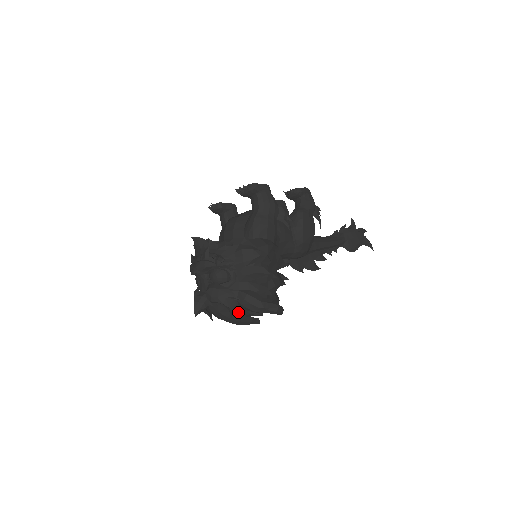
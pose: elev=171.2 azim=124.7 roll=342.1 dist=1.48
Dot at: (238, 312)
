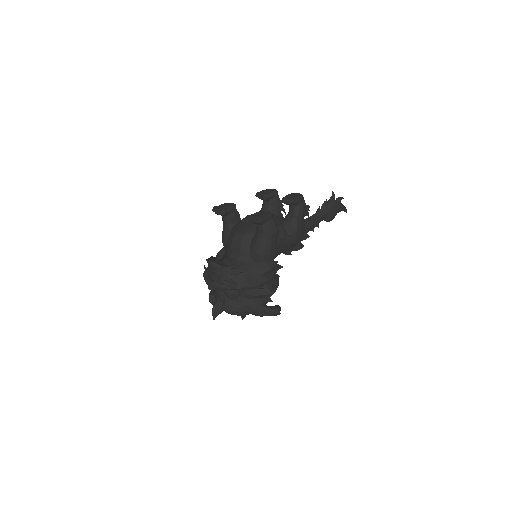
Dot at: (246, 313)
